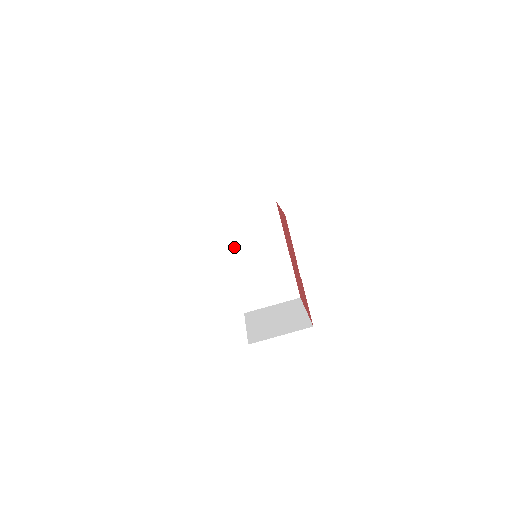
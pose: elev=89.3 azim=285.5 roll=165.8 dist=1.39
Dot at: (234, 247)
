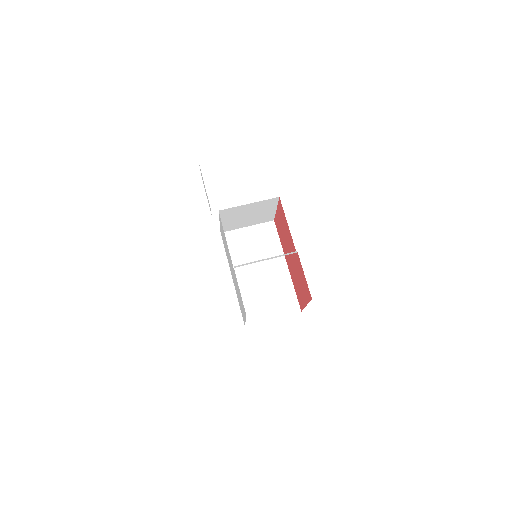
Dot at: (236, 259)
